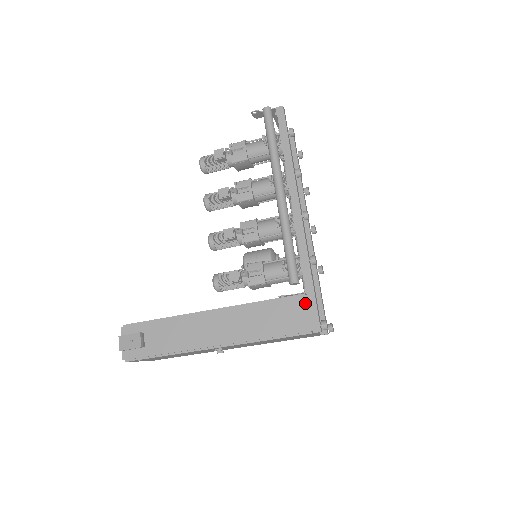
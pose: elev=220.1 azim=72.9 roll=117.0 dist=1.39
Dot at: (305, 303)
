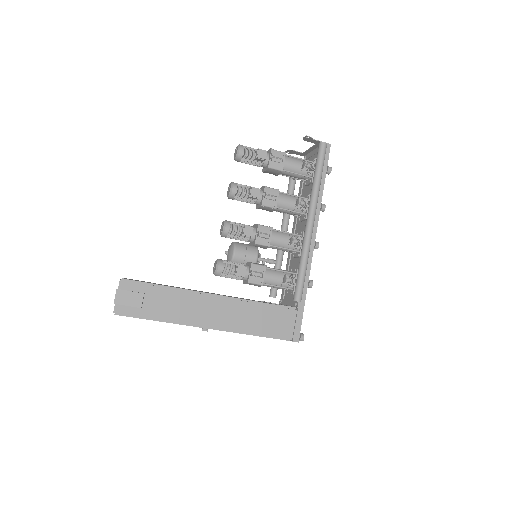
Dot at: (294, 316)
